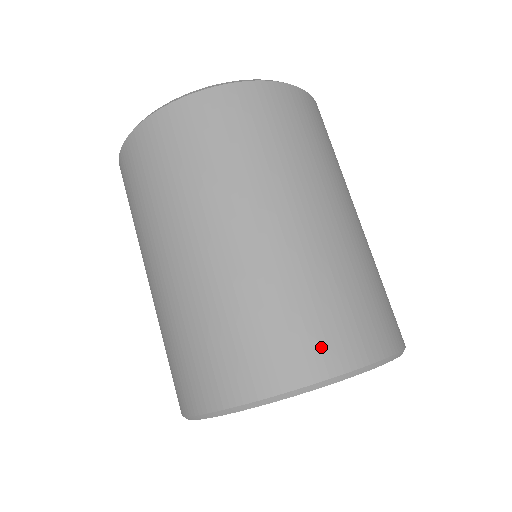
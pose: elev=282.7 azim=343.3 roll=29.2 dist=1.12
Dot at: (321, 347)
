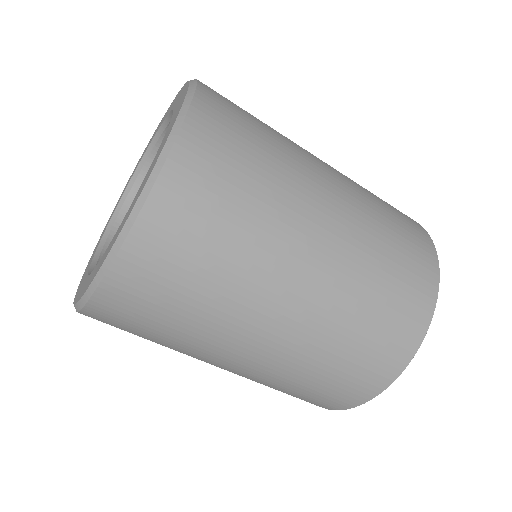
Dot at: (407, 323)
